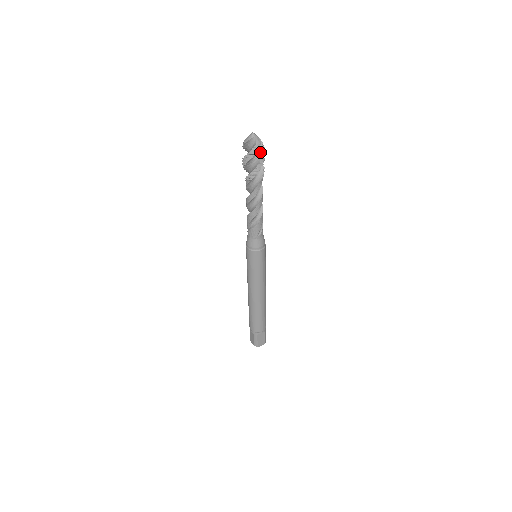
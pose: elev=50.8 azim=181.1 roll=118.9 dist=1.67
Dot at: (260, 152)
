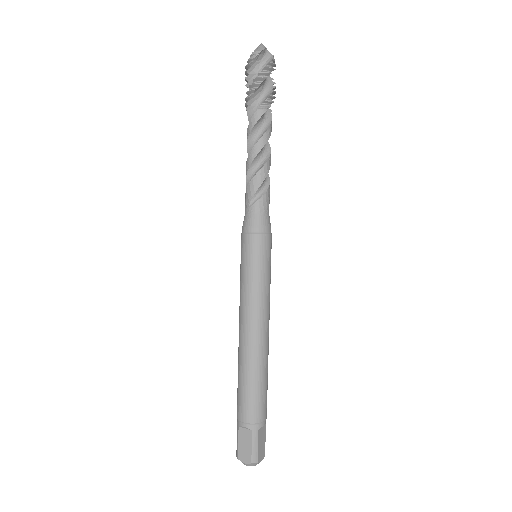
Dot at: (264, 69)
